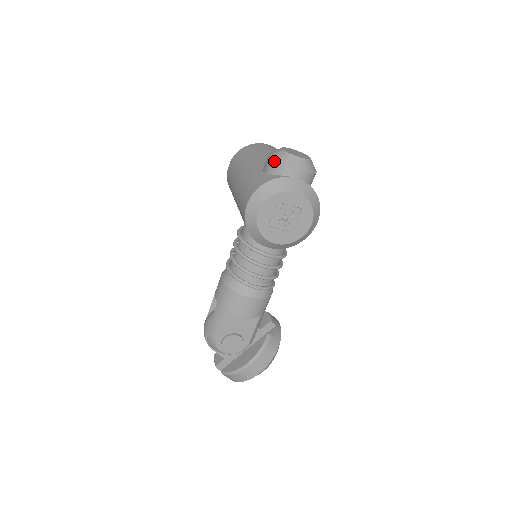
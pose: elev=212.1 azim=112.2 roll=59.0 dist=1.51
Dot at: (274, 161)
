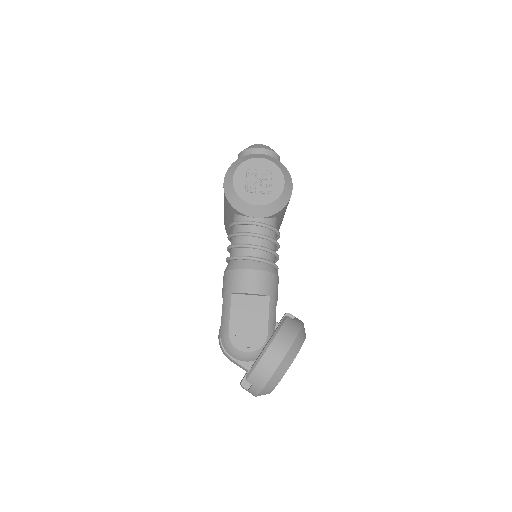
Dot at: (240, 153)
